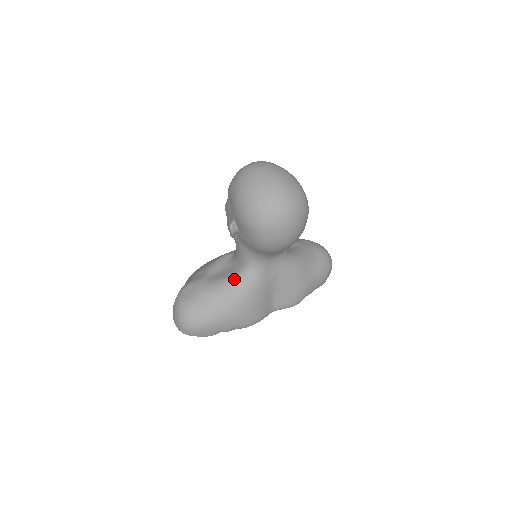
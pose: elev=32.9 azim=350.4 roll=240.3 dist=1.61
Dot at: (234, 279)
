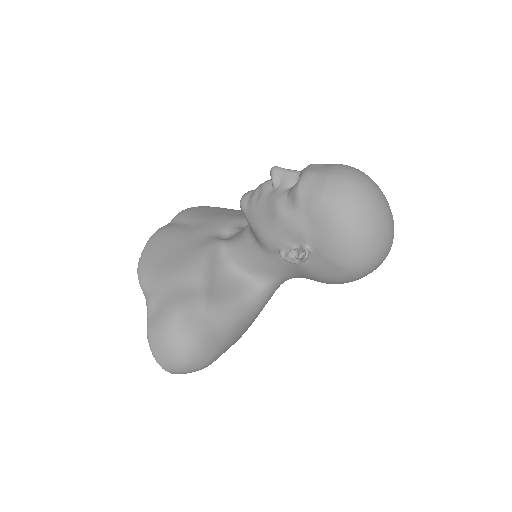
Dot at: (250, 299)
